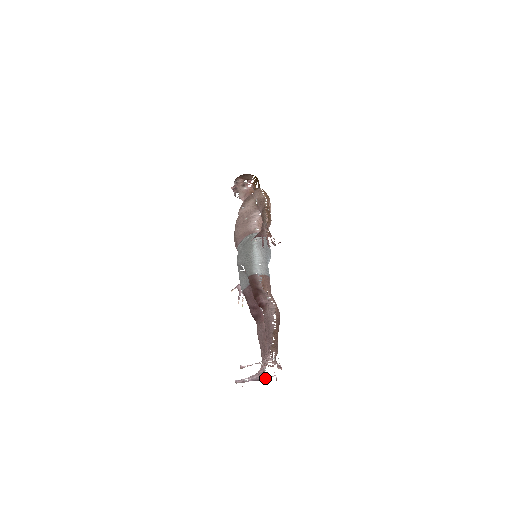
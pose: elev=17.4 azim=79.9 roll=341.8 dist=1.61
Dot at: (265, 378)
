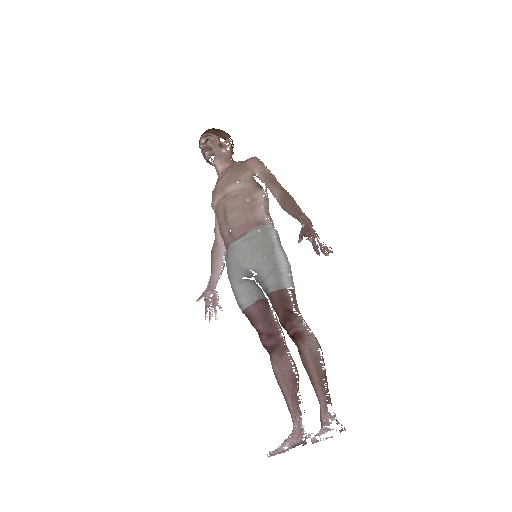
Dot at: (305, 440)
